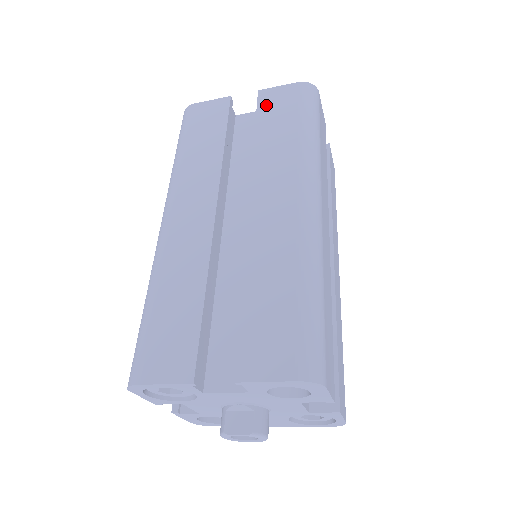
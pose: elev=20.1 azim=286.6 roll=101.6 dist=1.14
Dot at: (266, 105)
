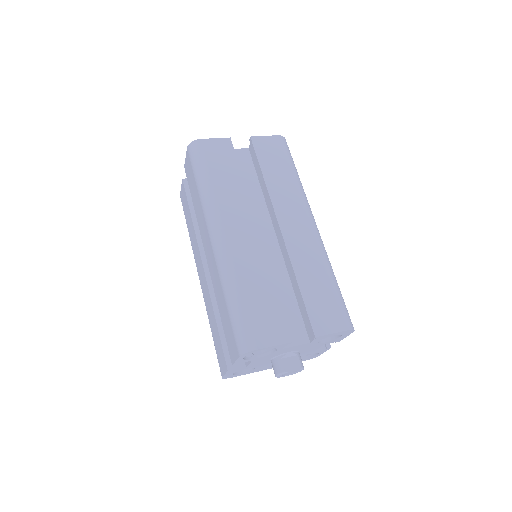
Dot at: (261, 150)
